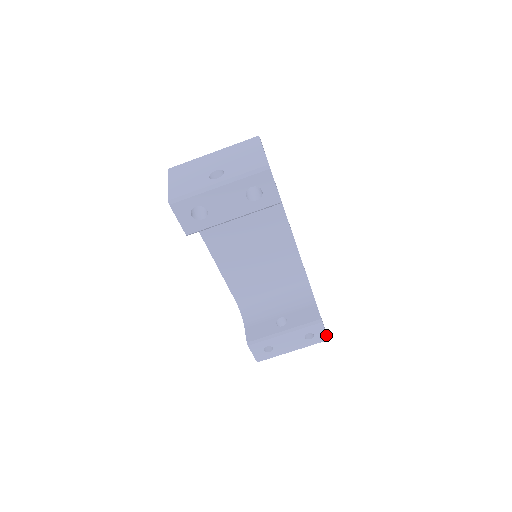
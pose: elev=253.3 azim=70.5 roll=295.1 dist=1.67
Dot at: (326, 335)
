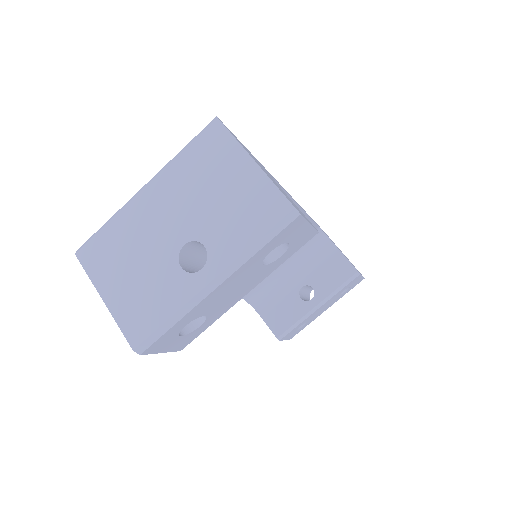
Dot at: (362, 278)
